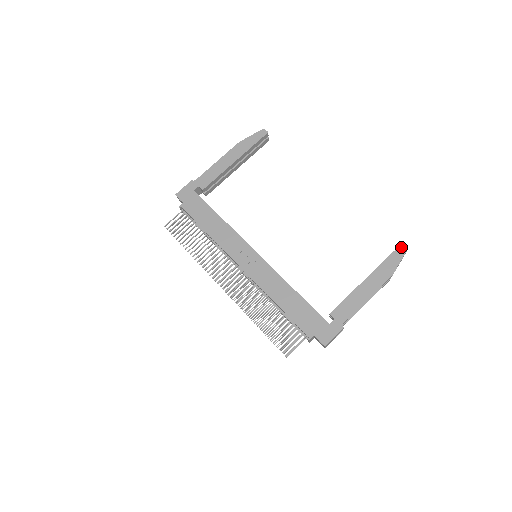
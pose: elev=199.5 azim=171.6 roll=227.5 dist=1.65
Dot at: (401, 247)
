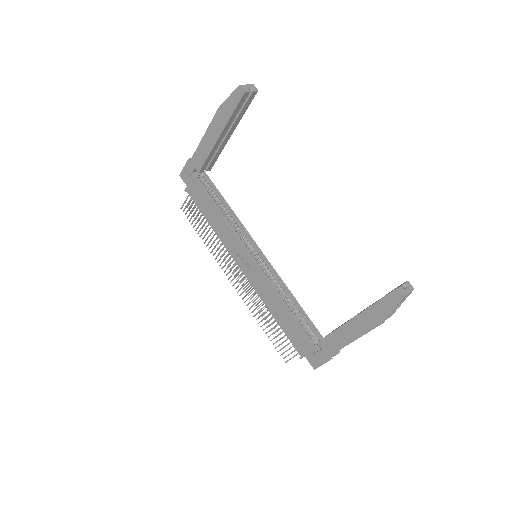
Dot at: (396, 292)
